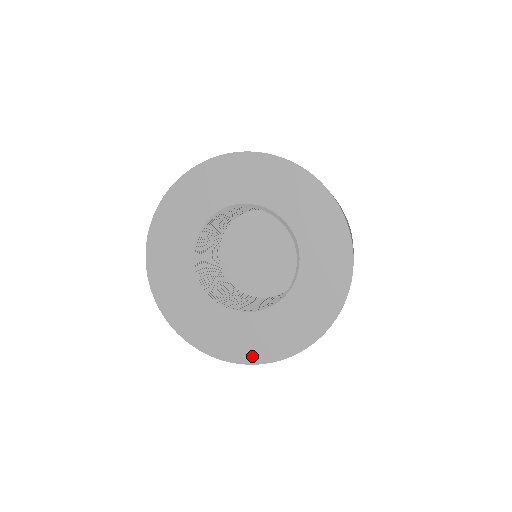
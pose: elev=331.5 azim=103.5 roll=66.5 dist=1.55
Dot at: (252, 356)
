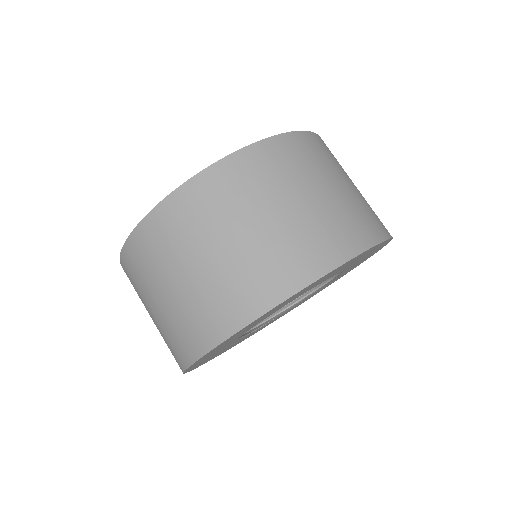
Dot at: occluded
